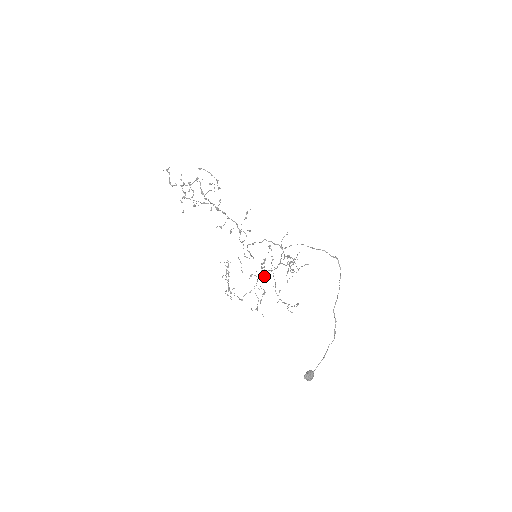
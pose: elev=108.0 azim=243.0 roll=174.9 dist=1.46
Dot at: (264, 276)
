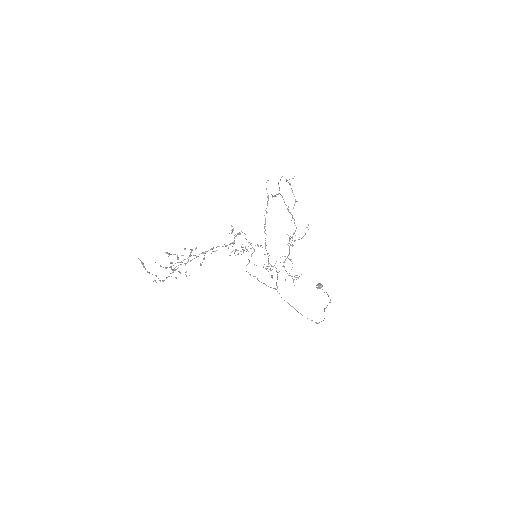
Dot at: (268, 264)
